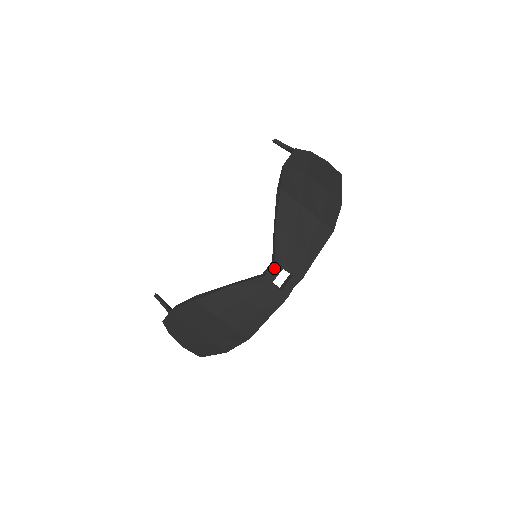
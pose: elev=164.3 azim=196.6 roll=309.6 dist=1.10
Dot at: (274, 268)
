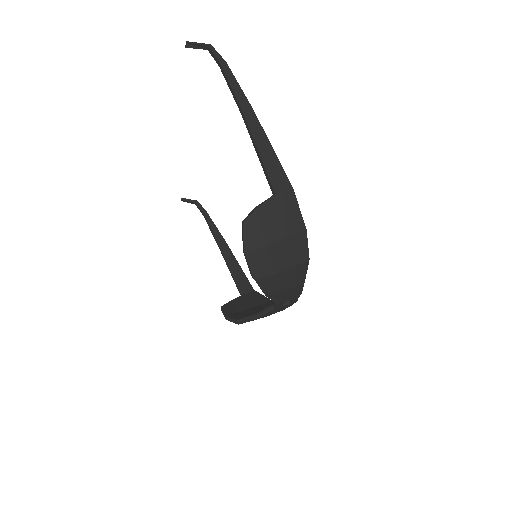
Dot at: (279, 305)
